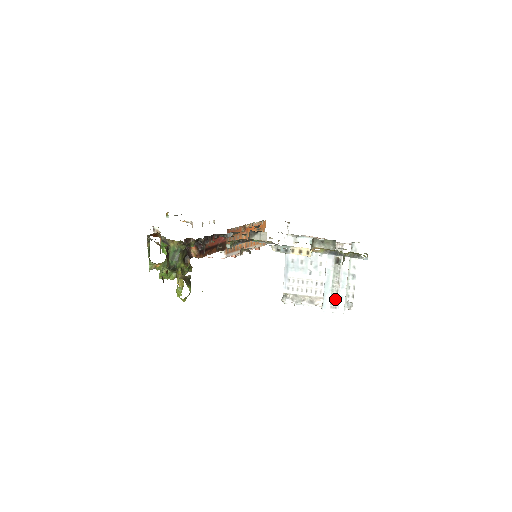
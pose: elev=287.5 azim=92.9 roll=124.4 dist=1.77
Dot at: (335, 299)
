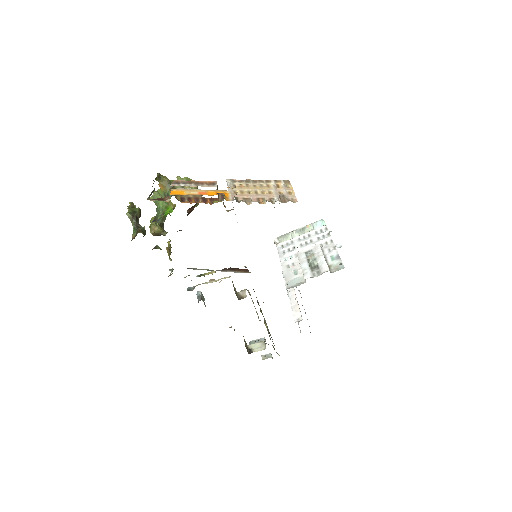
Dot at: occluded
